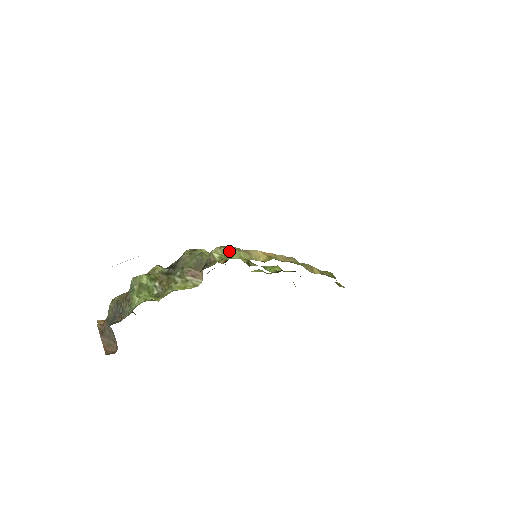
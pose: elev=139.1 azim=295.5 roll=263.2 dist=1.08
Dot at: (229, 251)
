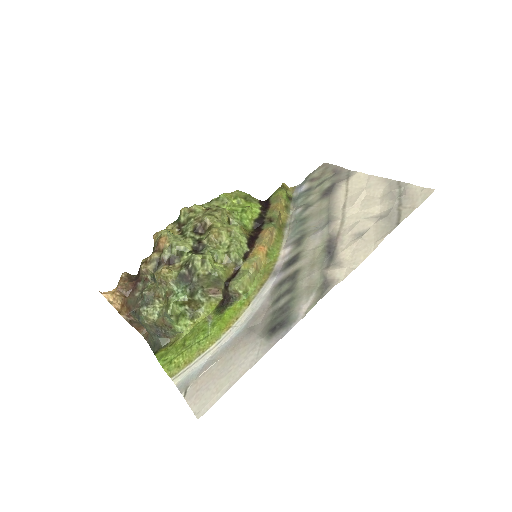
Dot at: (247, 281)
